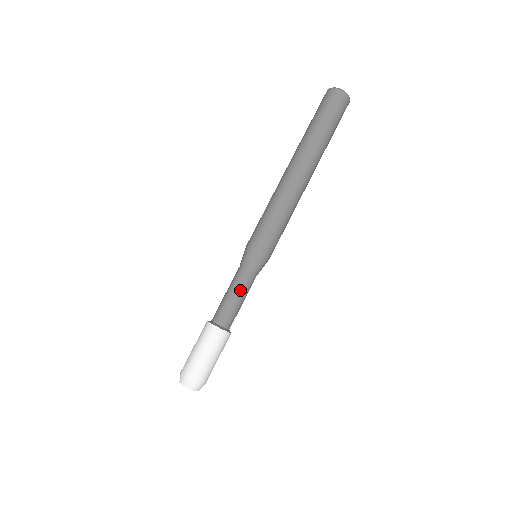
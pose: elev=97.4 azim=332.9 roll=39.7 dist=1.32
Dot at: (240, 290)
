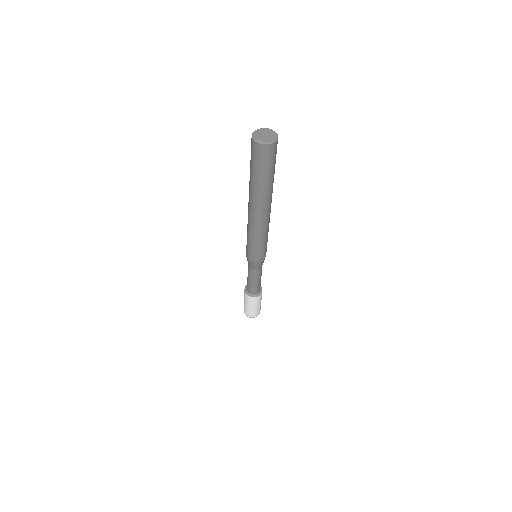
Dot at: occluded
